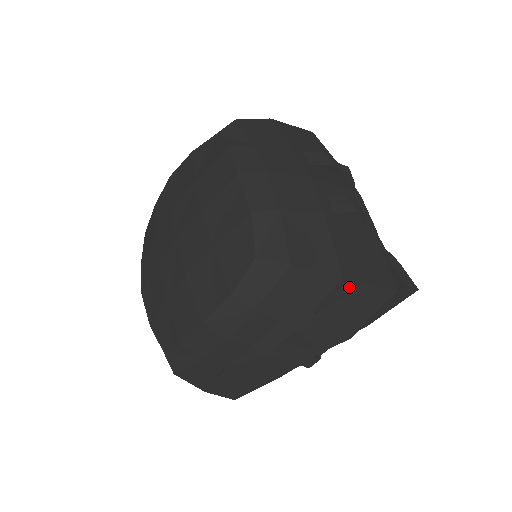
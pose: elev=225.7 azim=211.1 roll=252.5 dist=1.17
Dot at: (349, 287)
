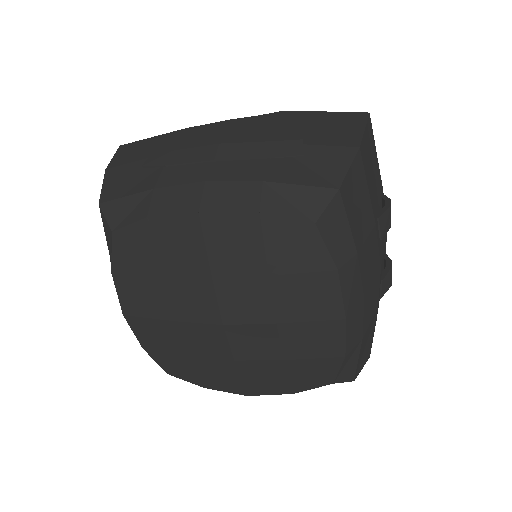
Dot at: occluded
